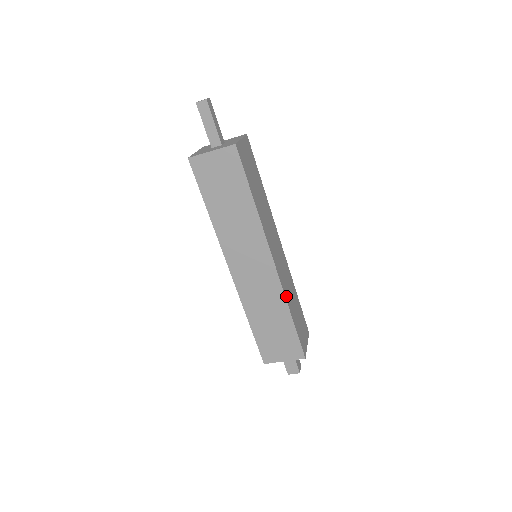
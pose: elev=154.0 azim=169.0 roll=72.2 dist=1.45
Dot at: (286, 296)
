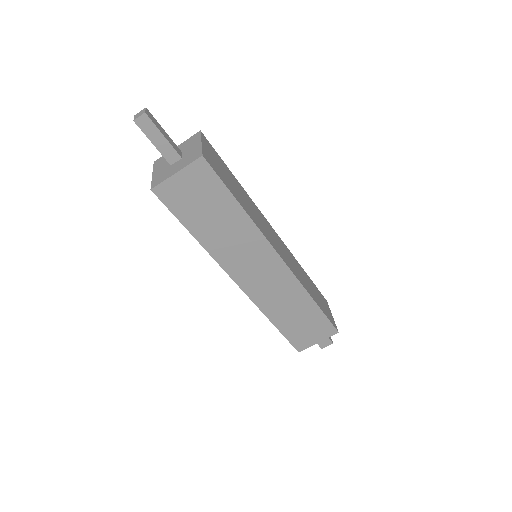
Dot at: (303, 285)
